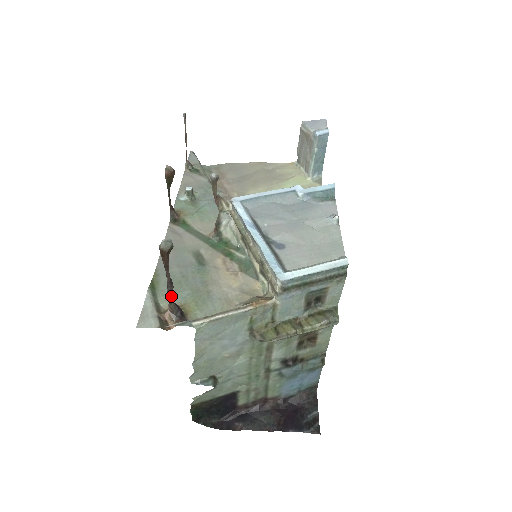
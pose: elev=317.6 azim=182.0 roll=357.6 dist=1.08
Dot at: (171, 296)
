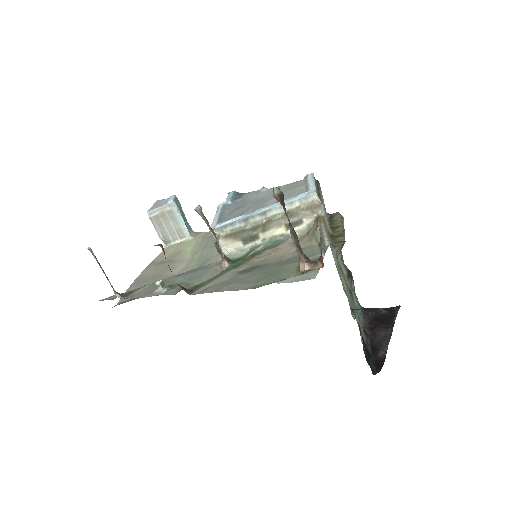
Dot at: (299, 246)
